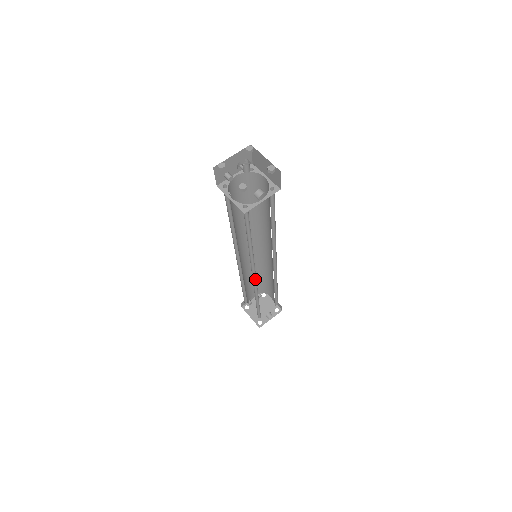
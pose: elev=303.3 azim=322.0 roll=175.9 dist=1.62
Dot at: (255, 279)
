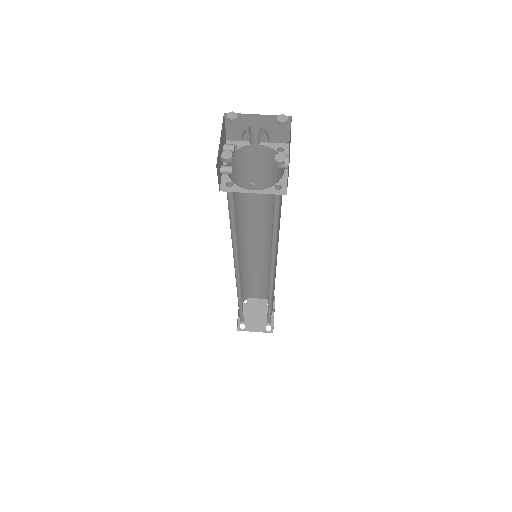
Dot at: (270, 281)
